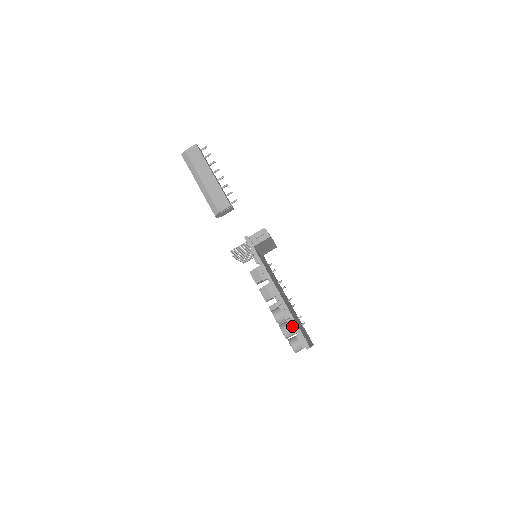
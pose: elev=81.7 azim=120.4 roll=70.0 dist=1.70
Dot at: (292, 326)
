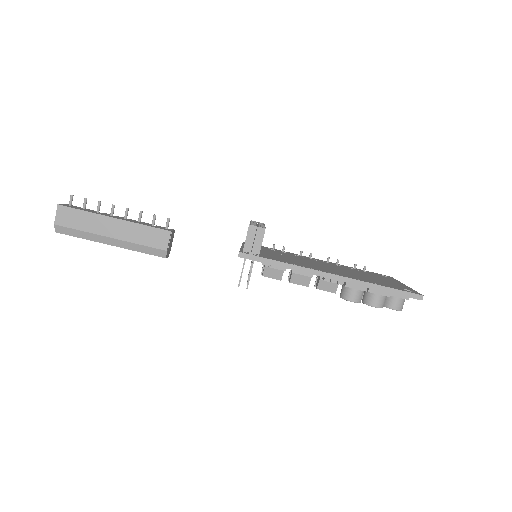
Dot at: (379, 292)
